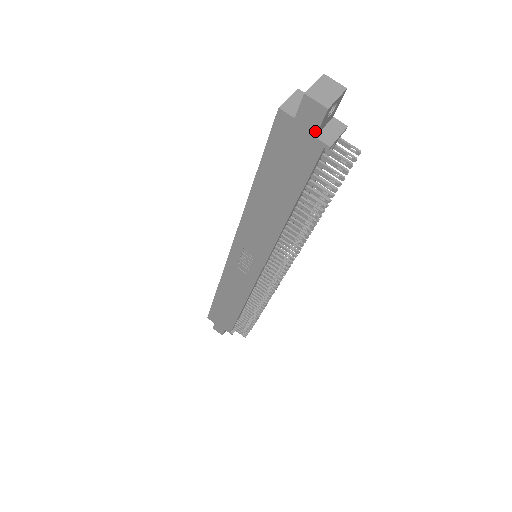
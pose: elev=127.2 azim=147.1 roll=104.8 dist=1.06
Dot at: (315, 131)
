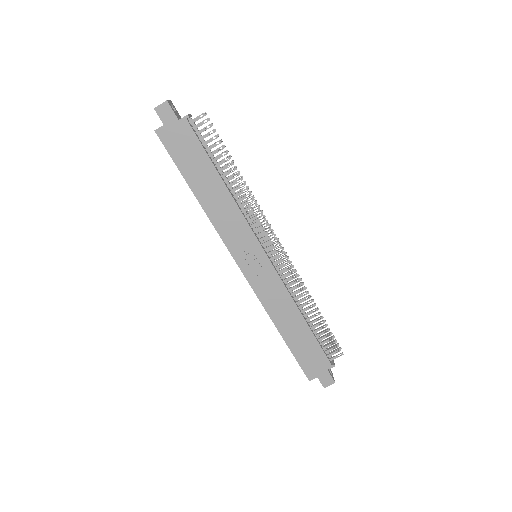
Dot at: (175, 117)
